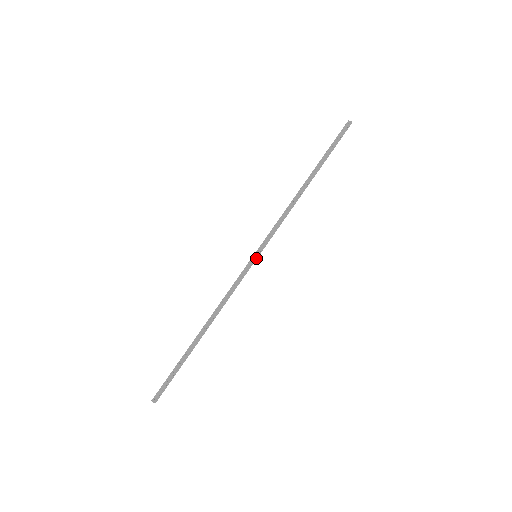
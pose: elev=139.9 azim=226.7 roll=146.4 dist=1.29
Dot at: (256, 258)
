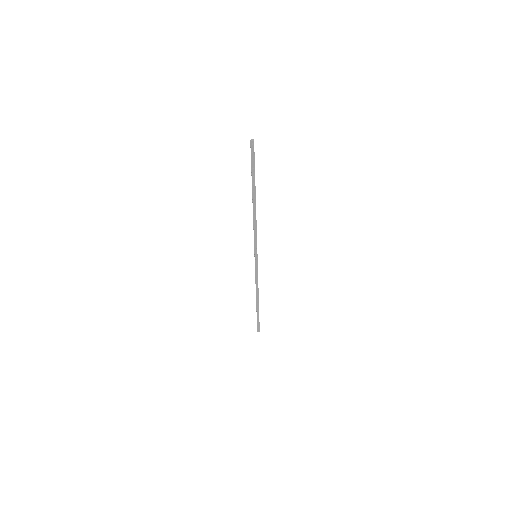
Dot at: (257, 257)
